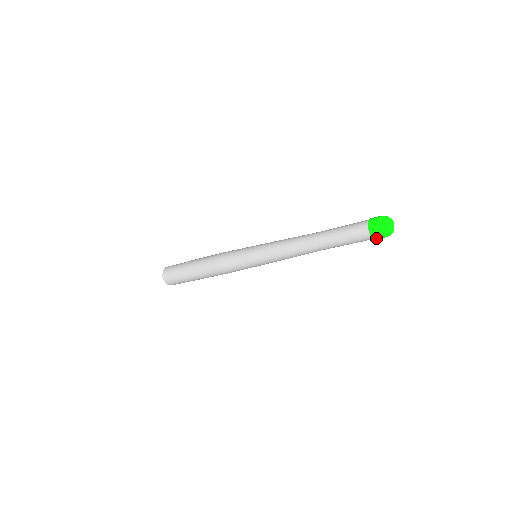
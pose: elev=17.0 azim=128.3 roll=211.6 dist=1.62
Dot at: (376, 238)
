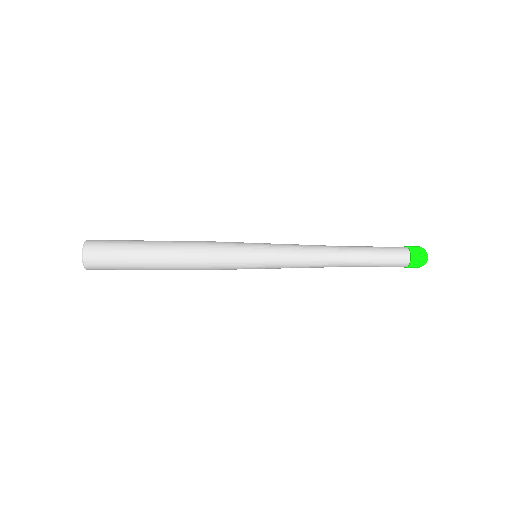
Dot at: occluded
